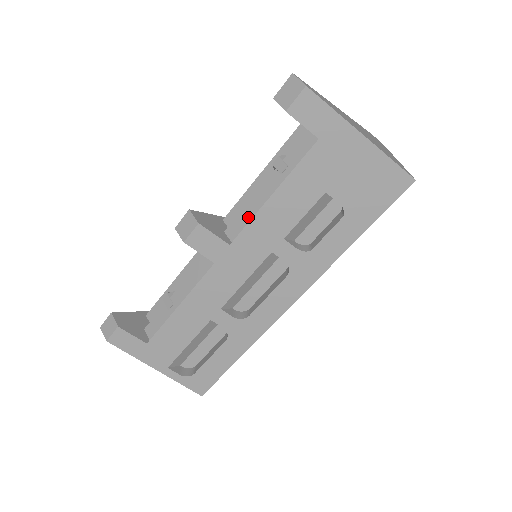
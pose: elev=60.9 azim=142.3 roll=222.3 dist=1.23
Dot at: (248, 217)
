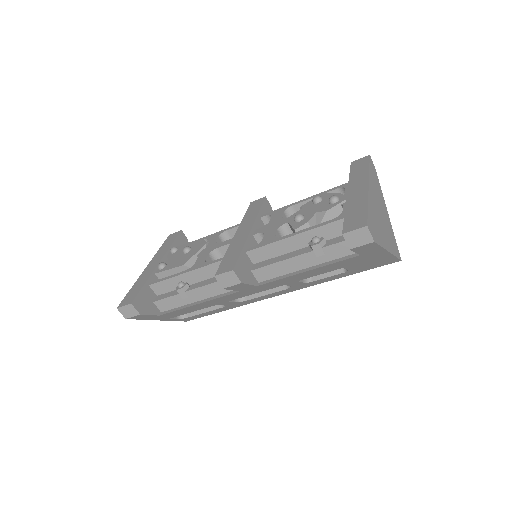
Dot at: (277, 271)
